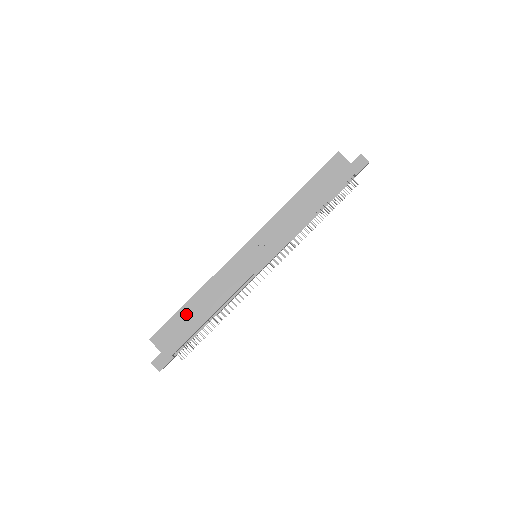
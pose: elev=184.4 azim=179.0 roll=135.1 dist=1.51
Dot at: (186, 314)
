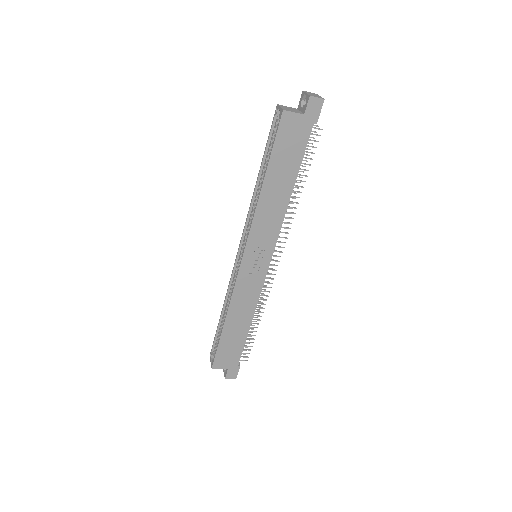
Dot at: (228, 337)
